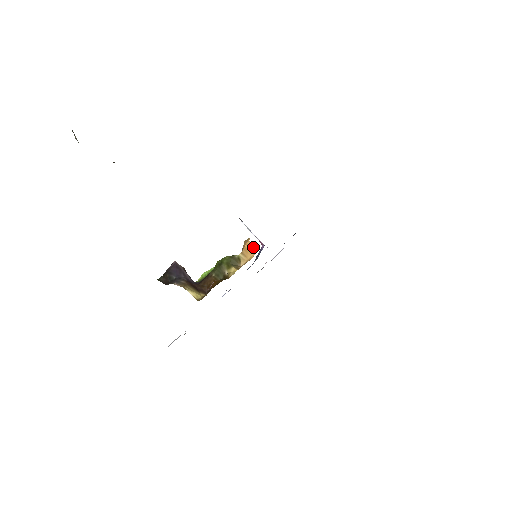
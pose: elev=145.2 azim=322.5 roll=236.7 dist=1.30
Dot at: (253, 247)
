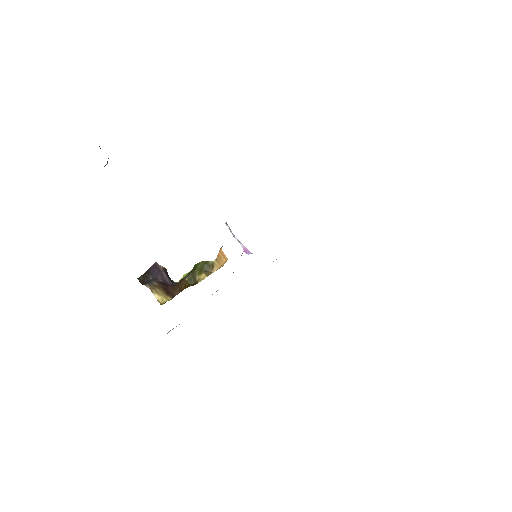
Dot at: (225, 255)
